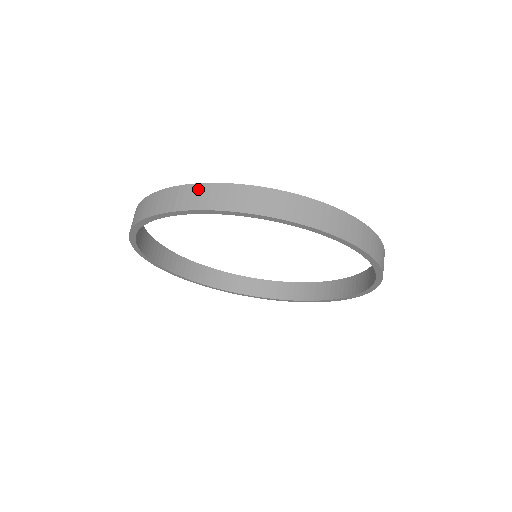
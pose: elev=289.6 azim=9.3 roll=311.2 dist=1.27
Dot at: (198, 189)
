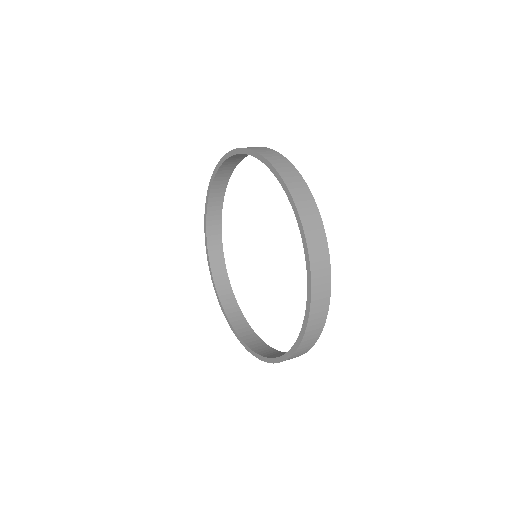
Dot at: (274, 152)
